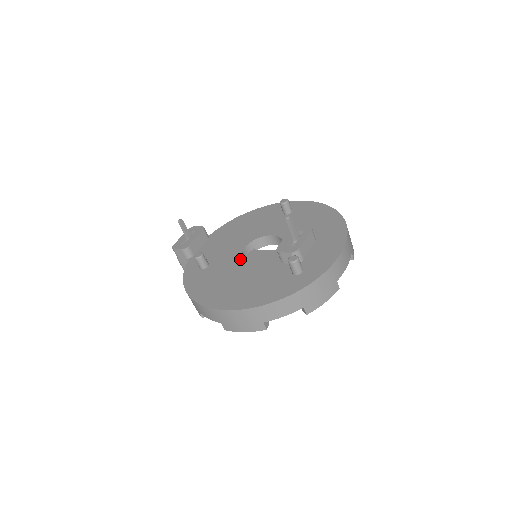
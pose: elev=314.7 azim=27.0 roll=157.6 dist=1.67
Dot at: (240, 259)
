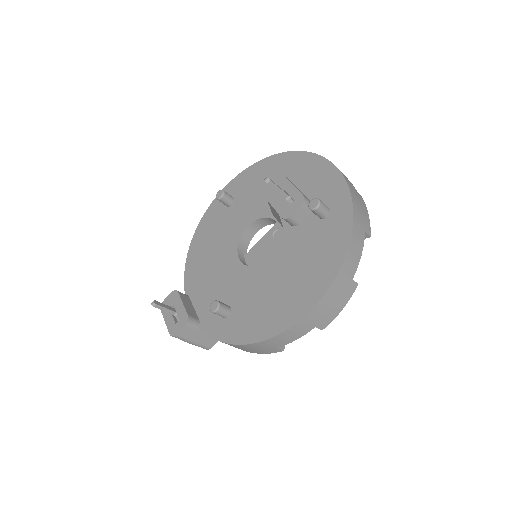
Dot at: (252, 269)
